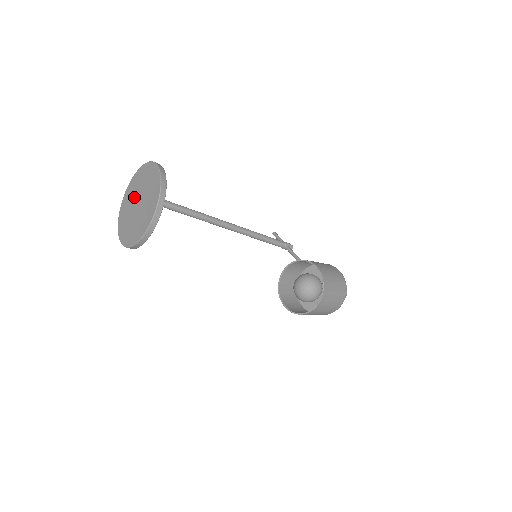
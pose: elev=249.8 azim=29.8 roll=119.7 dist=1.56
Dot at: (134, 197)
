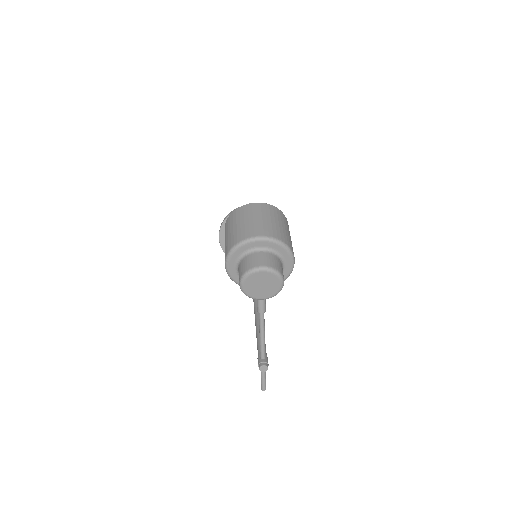
Dot at: occluded
